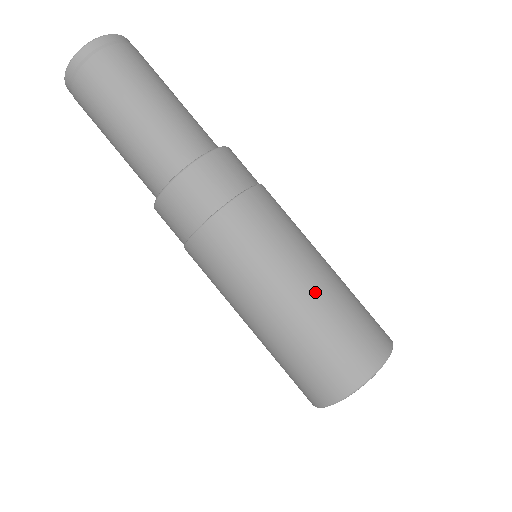
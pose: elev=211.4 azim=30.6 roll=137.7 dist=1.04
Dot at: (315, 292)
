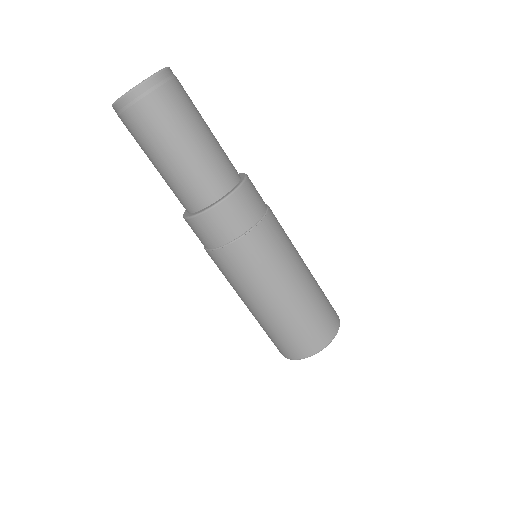
Dot at: (290, 302)
